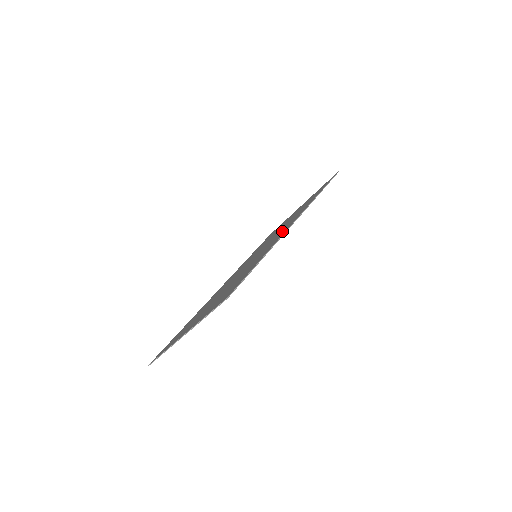
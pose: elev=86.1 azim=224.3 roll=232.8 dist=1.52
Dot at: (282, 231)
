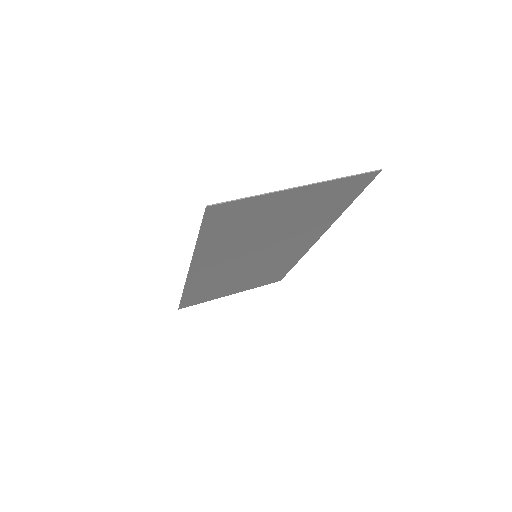
Dot at: (297, 245)
